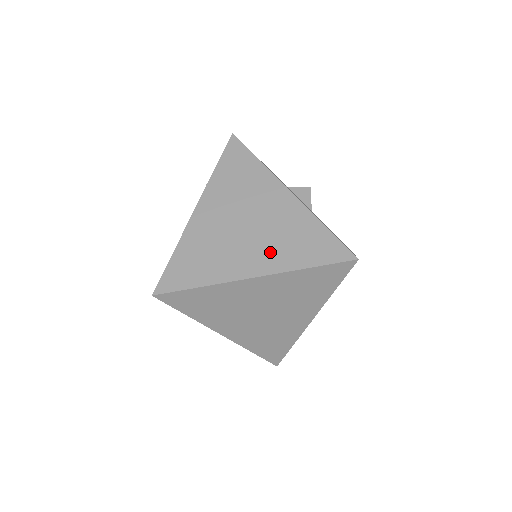
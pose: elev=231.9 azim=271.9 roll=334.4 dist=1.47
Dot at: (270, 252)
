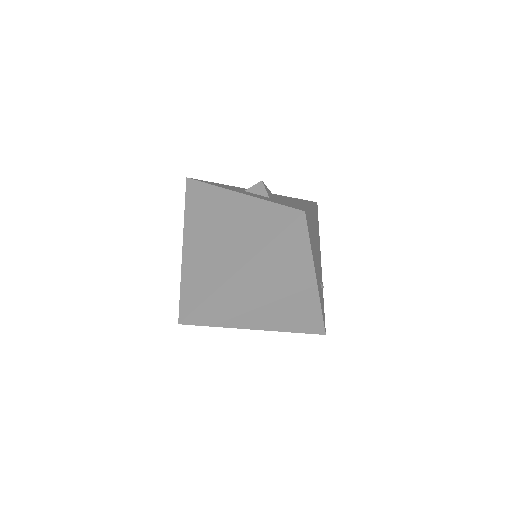
Dot at: (242, 245)
